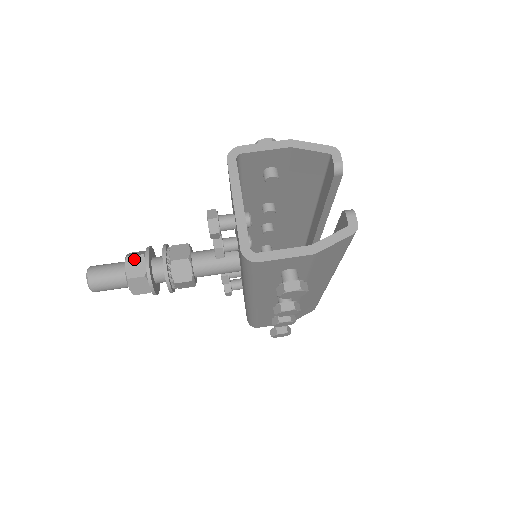
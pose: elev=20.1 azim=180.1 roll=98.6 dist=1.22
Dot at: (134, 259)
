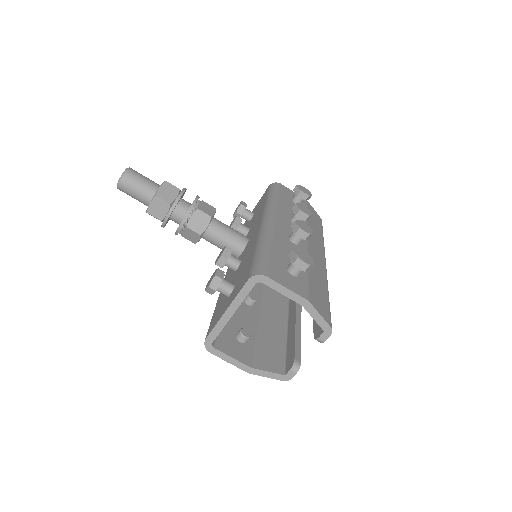
Dot at: (161, 202)
